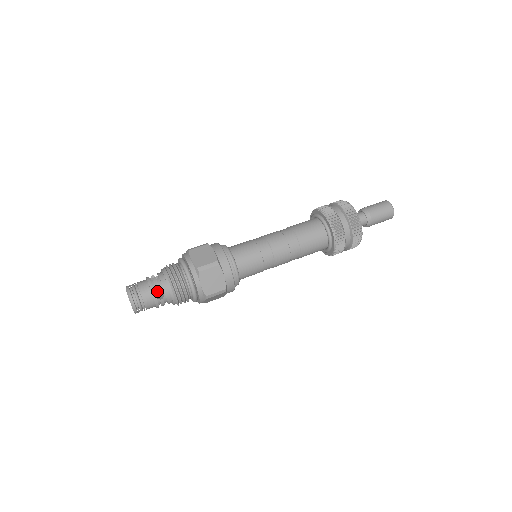
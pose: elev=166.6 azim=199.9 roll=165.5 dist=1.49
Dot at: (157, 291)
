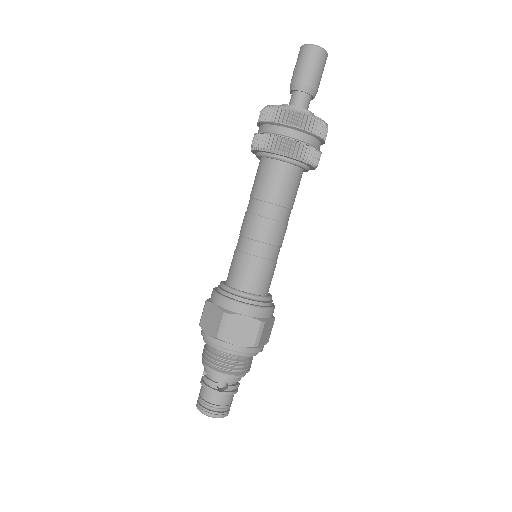
Dot at: (216, 387)
